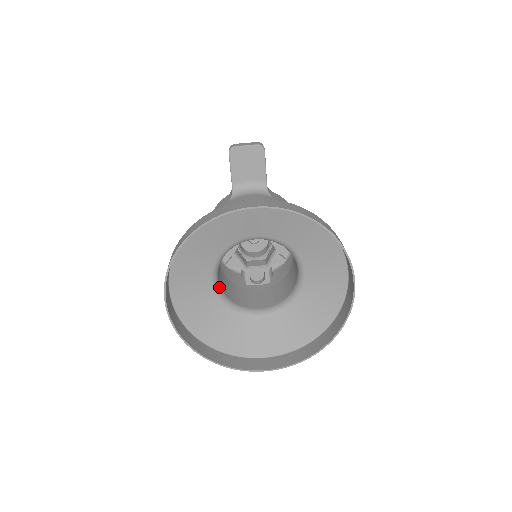
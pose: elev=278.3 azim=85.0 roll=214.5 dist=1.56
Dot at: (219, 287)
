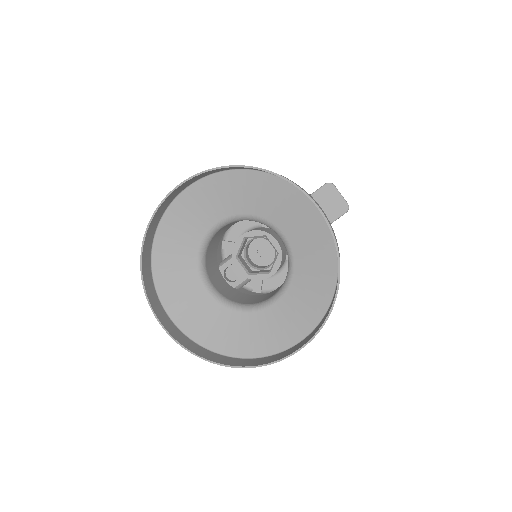
Dot at: (214, 234)
